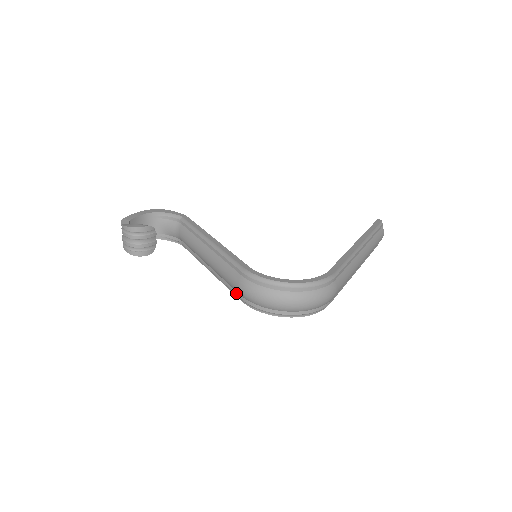
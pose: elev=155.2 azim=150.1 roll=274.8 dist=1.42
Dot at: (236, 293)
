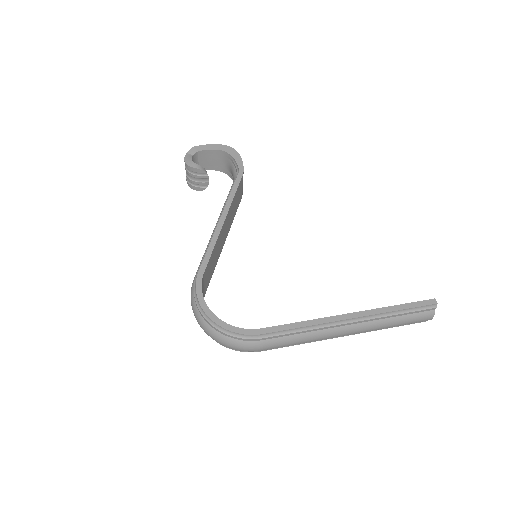
Dot at: occluded
